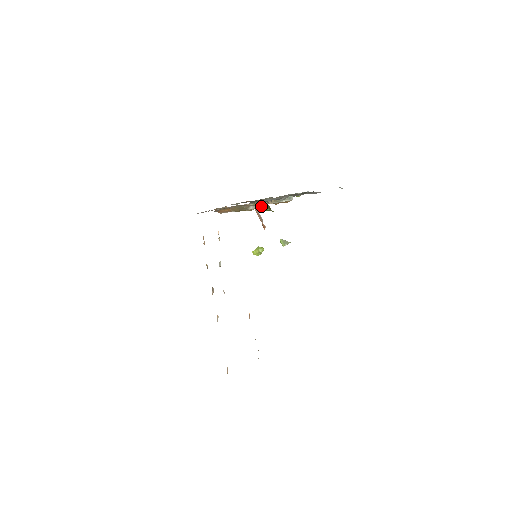
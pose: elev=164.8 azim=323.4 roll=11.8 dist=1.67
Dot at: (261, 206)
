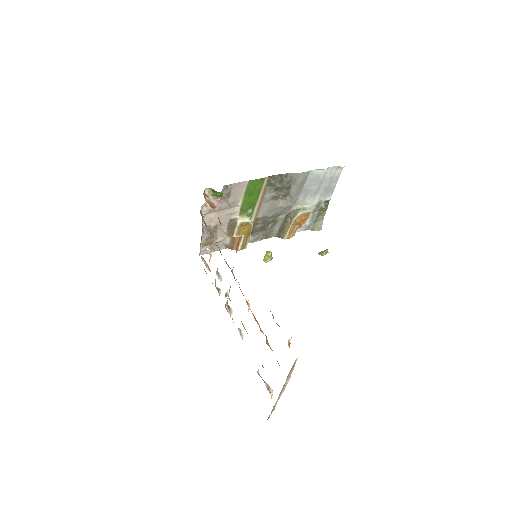
Dot at: (215, 197)
